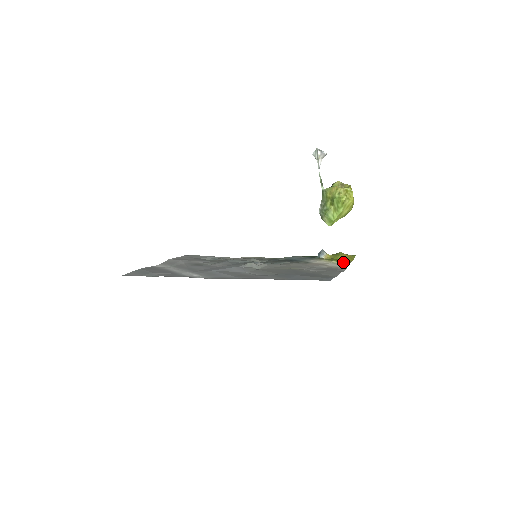
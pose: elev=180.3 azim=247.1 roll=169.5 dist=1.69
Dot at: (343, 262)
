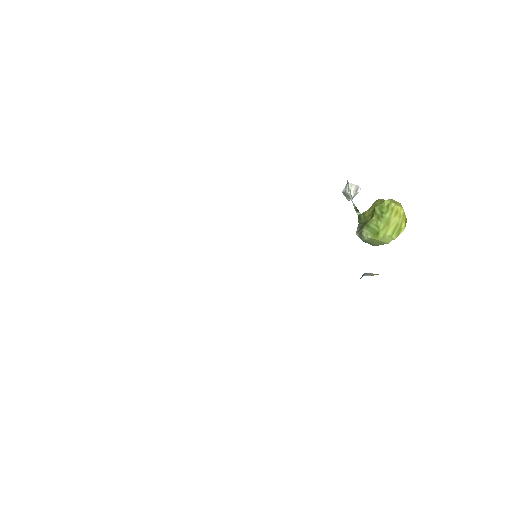
Dot at: occluded
